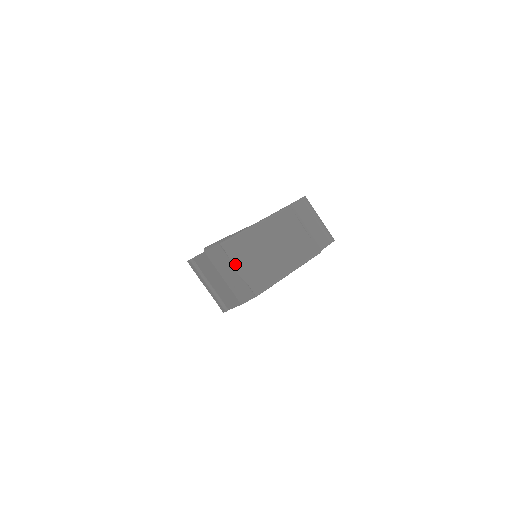
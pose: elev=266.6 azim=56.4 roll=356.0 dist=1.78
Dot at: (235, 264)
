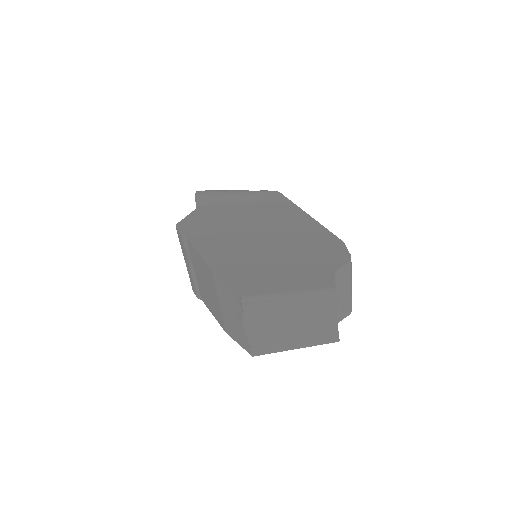
Dot at: (245, 318)
